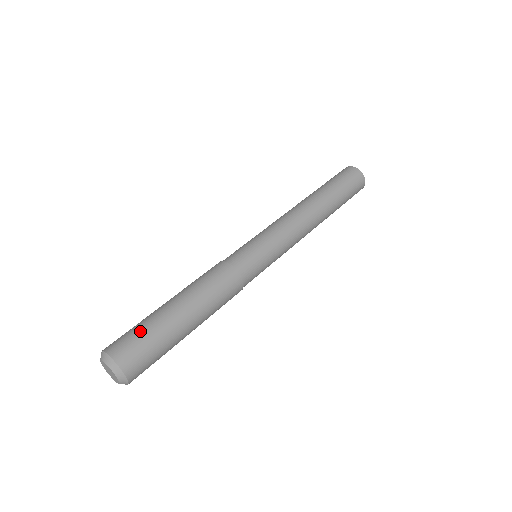
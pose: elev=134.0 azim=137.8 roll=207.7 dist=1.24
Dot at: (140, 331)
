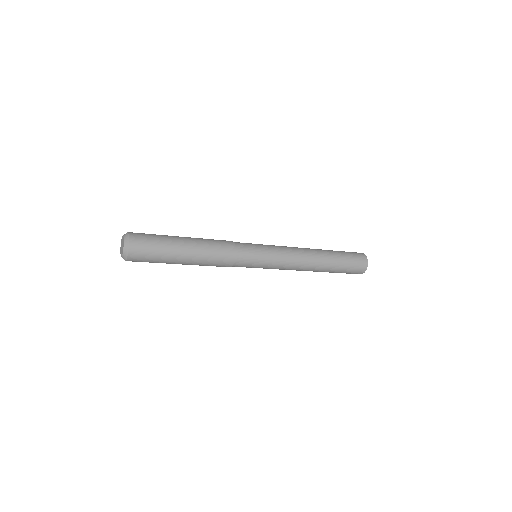
Dot at: (154, 235)
